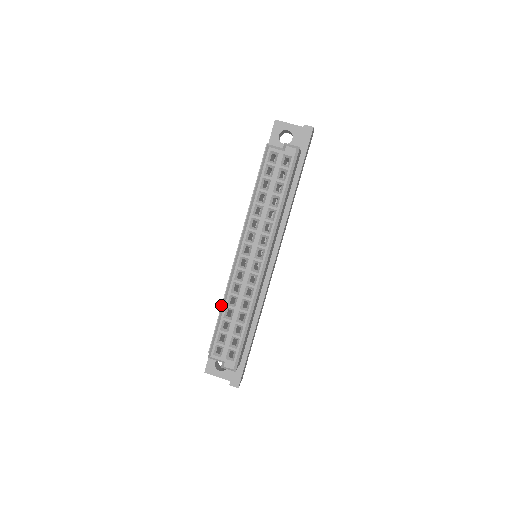
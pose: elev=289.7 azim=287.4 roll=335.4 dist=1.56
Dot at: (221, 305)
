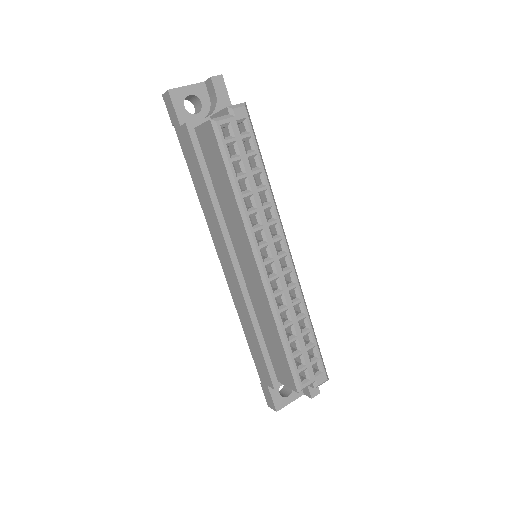
Dot at: (255, 334)
